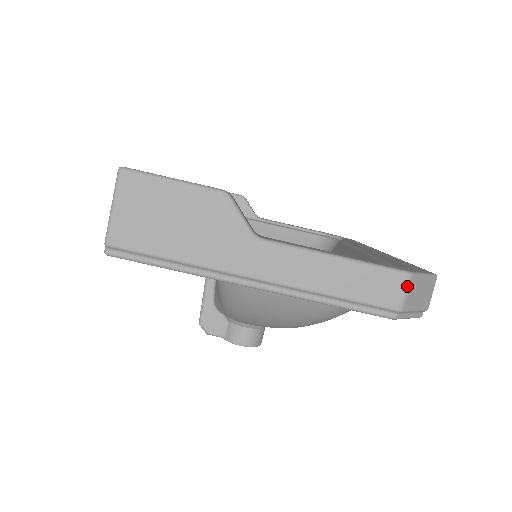
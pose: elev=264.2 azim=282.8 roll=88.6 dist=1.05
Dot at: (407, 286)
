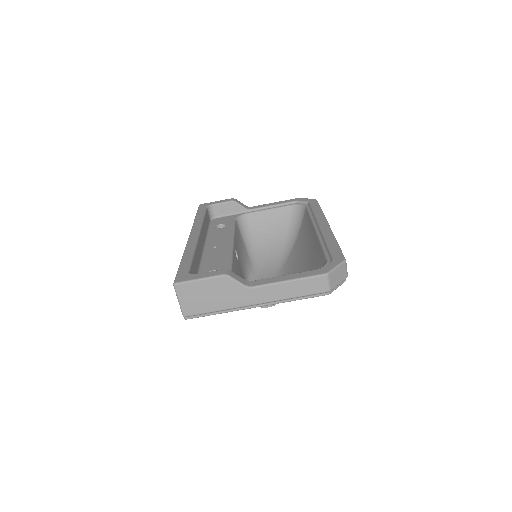
Dot at: (328, 280)
